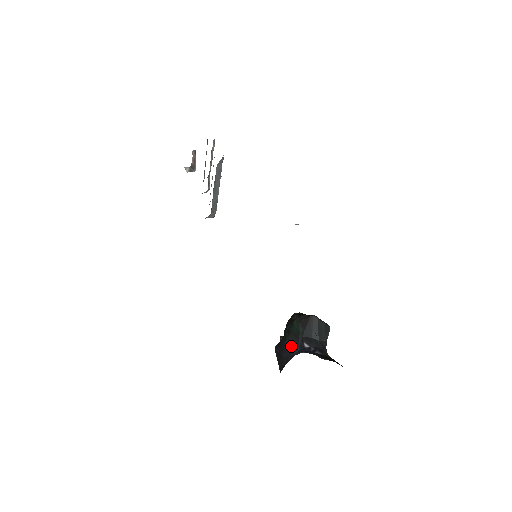
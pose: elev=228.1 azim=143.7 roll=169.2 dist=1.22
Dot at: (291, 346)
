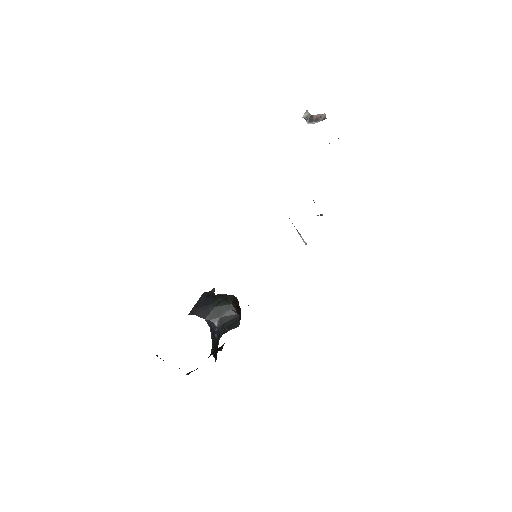
Dot at: (210, 312)
